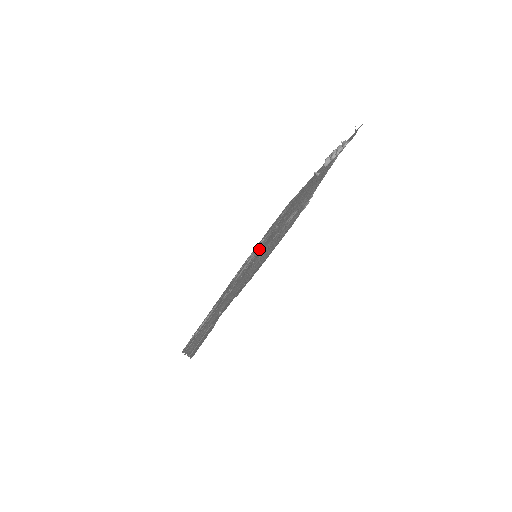
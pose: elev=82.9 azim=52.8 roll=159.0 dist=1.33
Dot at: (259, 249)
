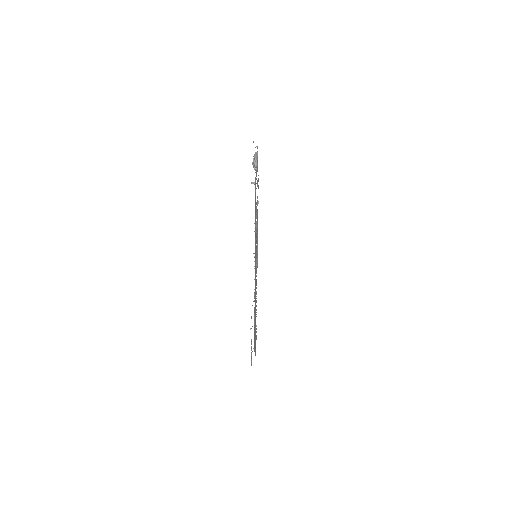
Dot at: occluded
